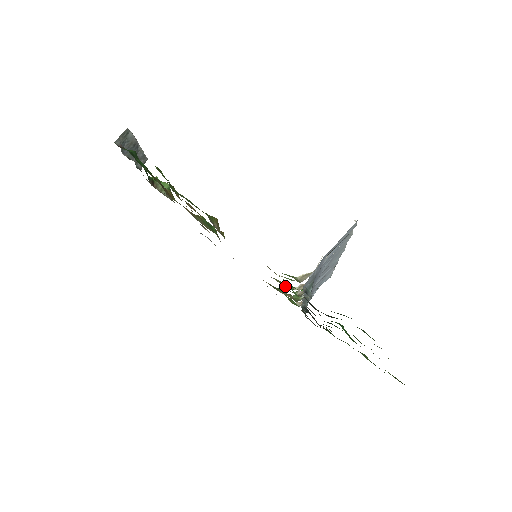
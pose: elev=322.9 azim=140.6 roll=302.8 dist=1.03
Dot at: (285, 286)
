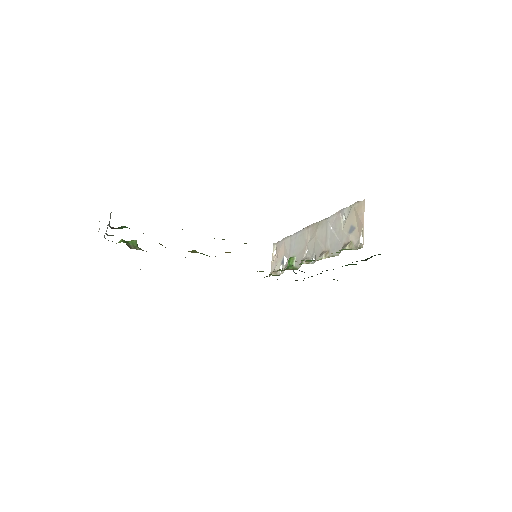
Dot at: (310, 261)
